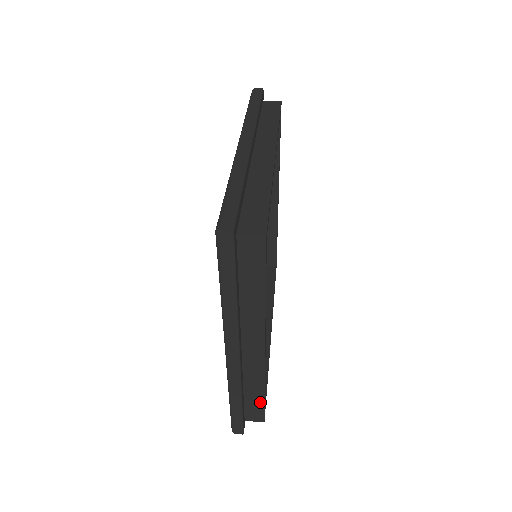
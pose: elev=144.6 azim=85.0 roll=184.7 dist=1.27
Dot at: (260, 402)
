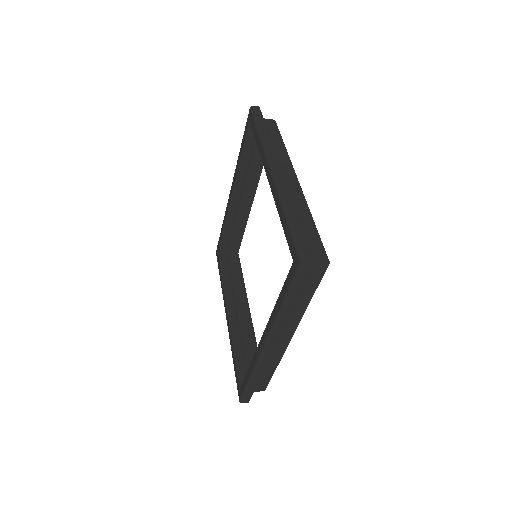
Dot at: (314, 234)
